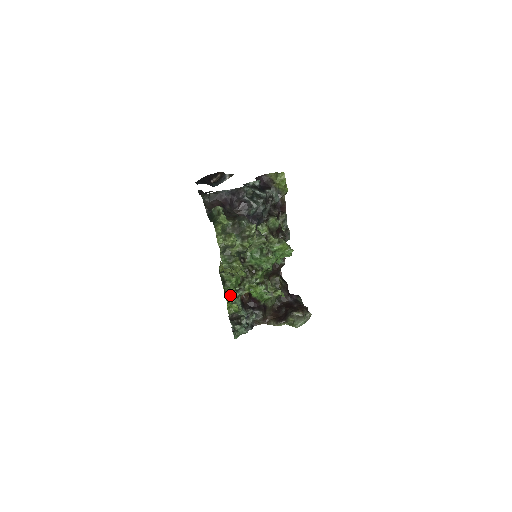
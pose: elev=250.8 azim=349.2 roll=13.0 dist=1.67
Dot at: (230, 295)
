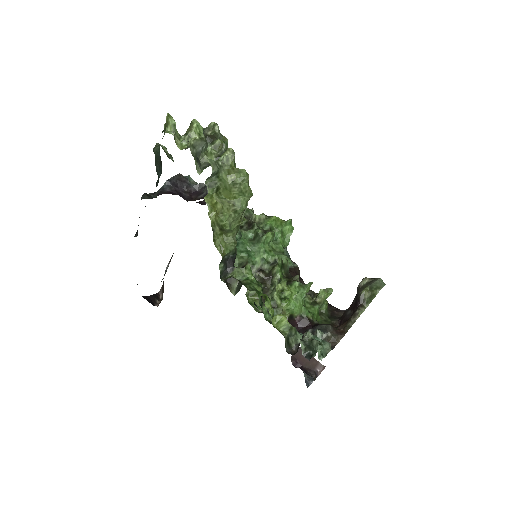
Dot at: (260, 293)
